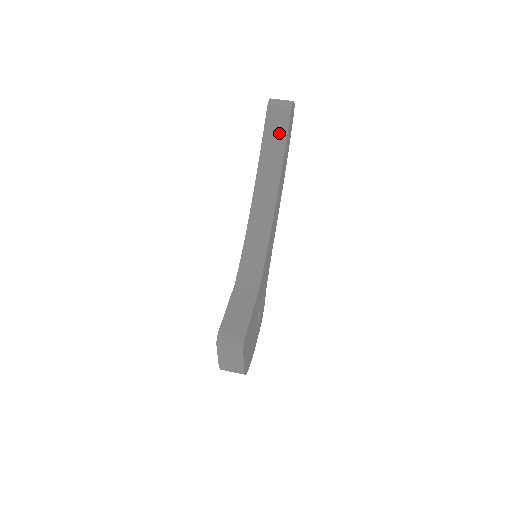
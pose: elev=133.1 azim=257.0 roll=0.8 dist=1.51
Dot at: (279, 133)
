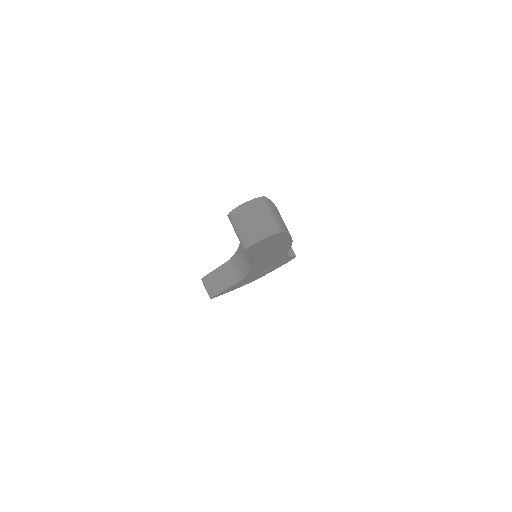
Dot at: occluded
